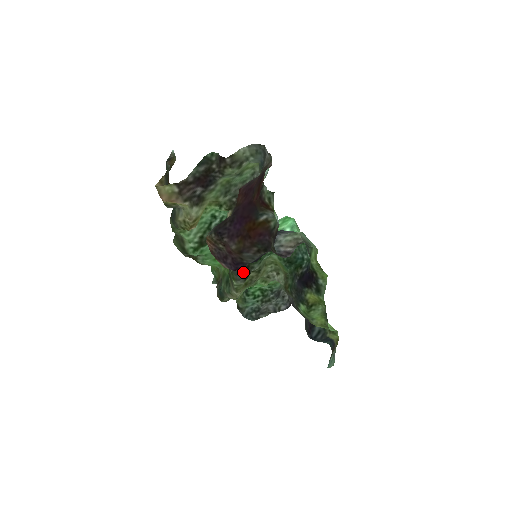
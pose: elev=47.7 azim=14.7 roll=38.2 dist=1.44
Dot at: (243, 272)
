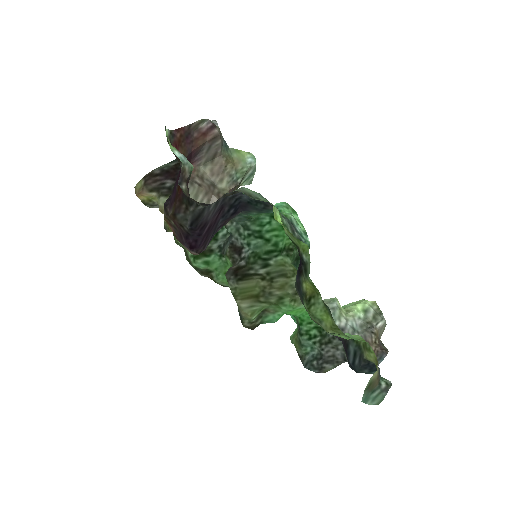
Dot at: (234, 271)
